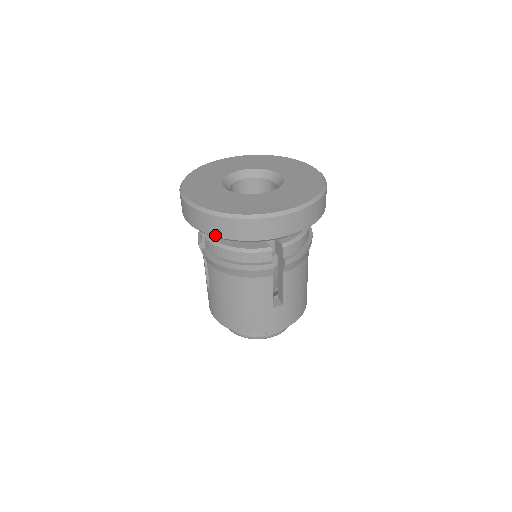
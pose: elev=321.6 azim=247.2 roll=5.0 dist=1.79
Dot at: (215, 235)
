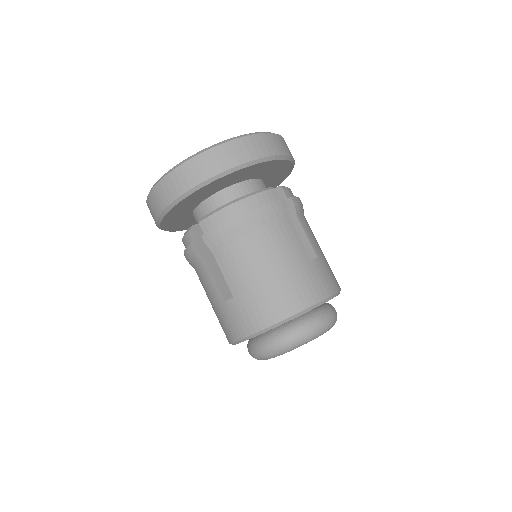
Dot at: (215, 173)
